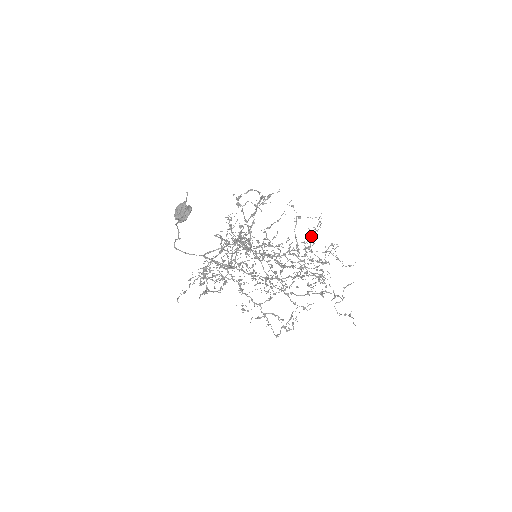
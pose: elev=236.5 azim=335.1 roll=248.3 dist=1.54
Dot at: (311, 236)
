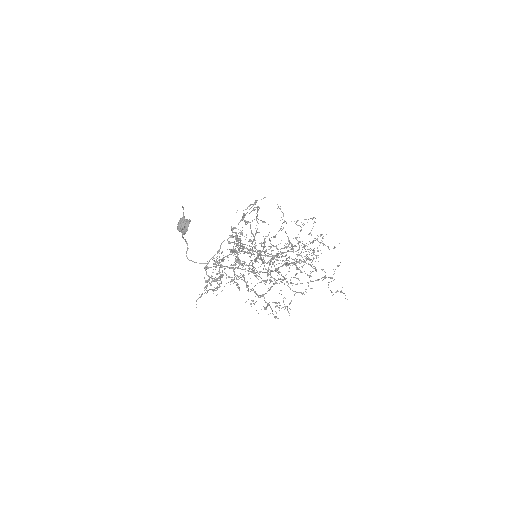
Dot at: (300, 231)
